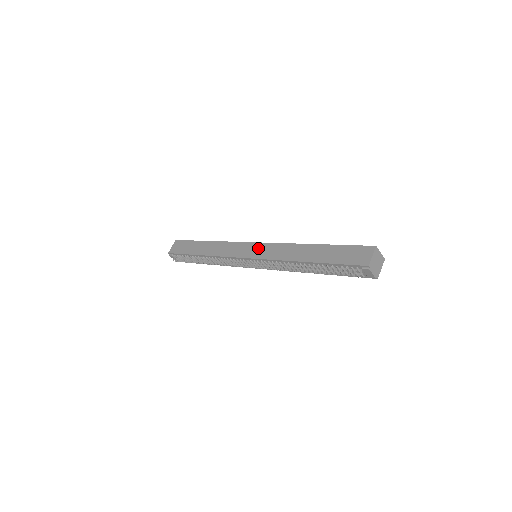
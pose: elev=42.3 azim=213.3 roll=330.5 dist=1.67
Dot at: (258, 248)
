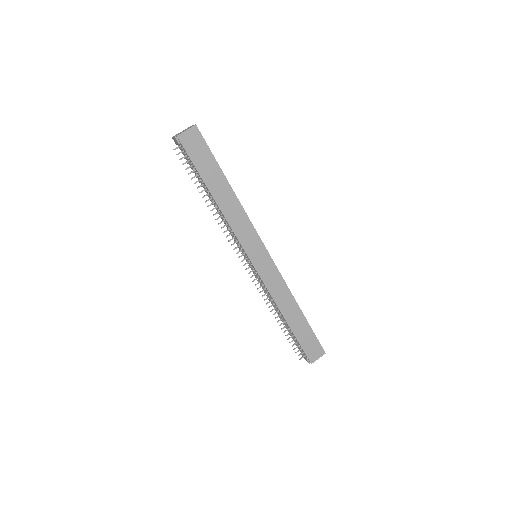
Dot at: (266, 263)
